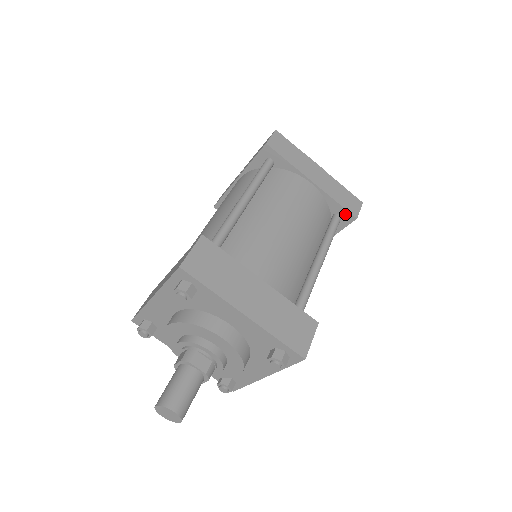
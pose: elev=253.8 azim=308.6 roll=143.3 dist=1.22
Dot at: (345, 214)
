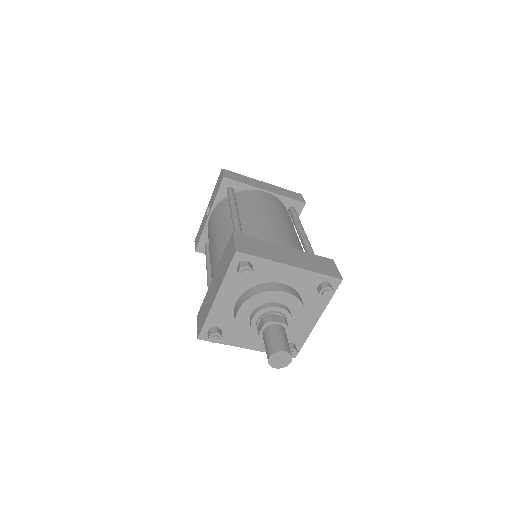
Dot at: (296, 204)
